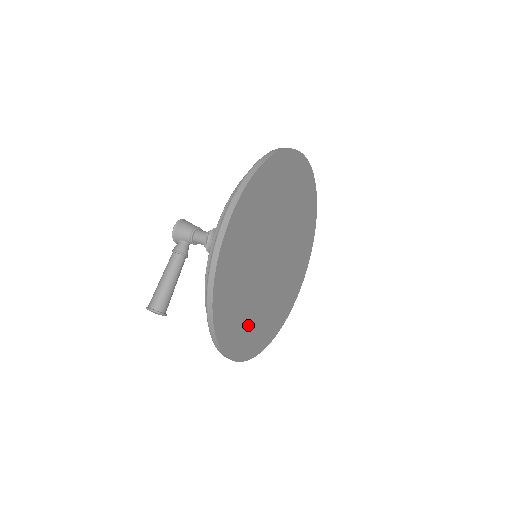
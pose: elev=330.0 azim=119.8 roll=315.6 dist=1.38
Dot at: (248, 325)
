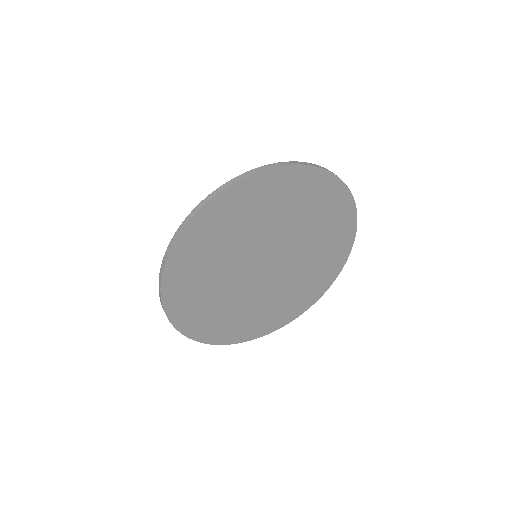
Dot at: (220, 316)
